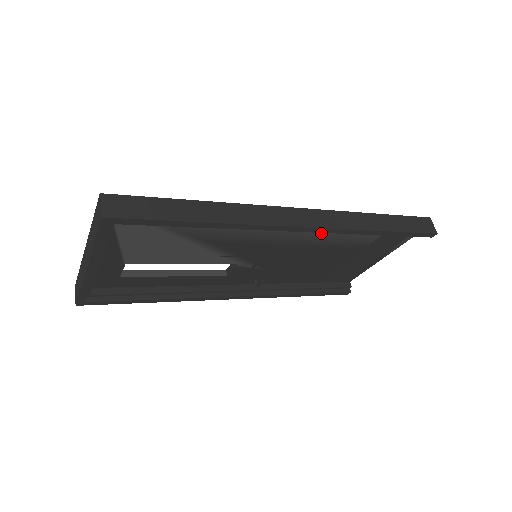
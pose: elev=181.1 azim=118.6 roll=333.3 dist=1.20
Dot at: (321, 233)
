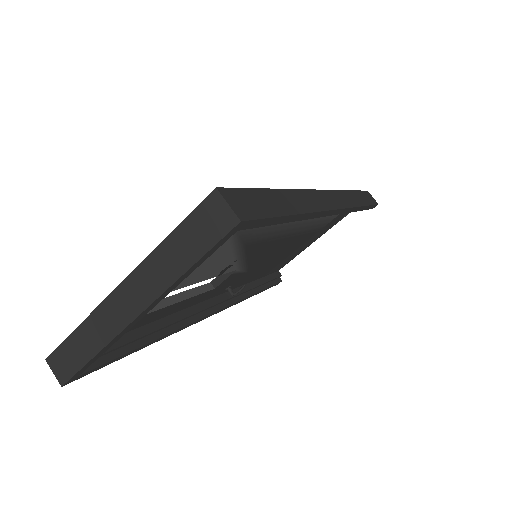
Dot at: occluded
